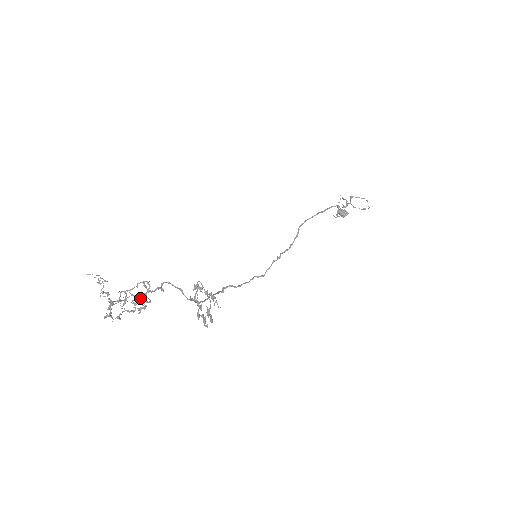
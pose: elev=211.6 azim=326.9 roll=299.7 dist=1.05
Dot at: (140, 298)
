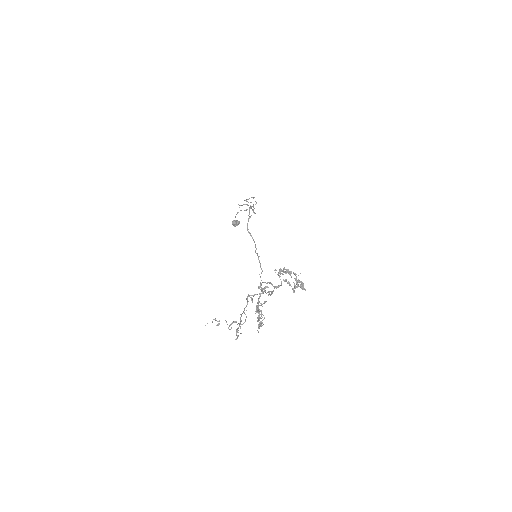
Dot at: (257, 306)
